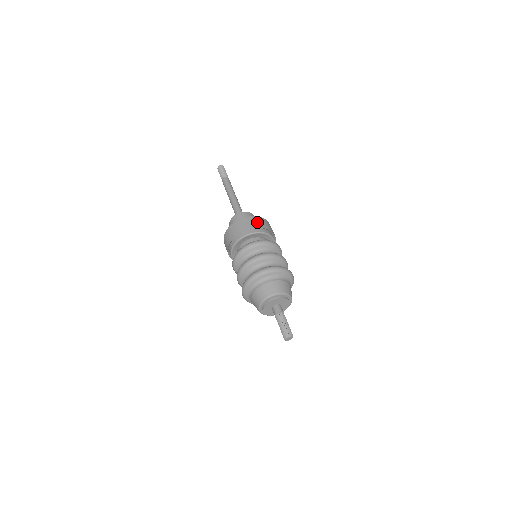
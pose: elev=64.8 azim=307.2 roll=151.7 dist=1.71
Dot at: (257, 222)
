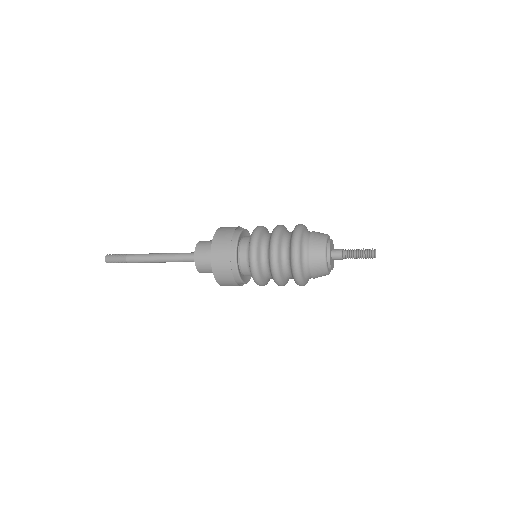
Dot at: (230, 227)
